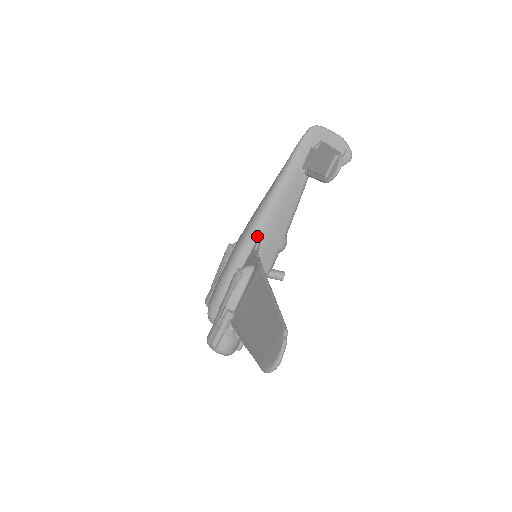
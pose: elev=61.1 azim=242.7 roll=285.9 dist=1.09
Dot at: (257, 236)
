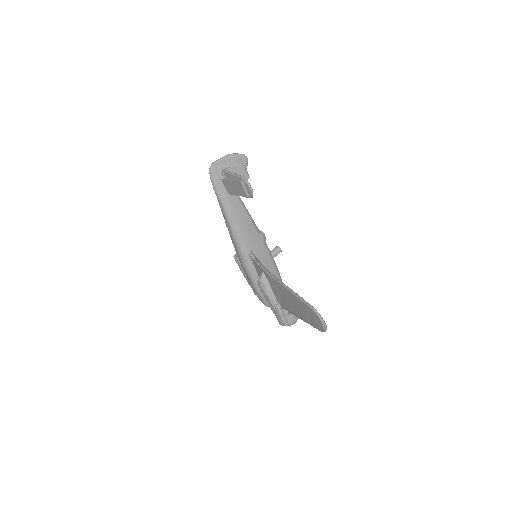
Dot at: (246, 251)
